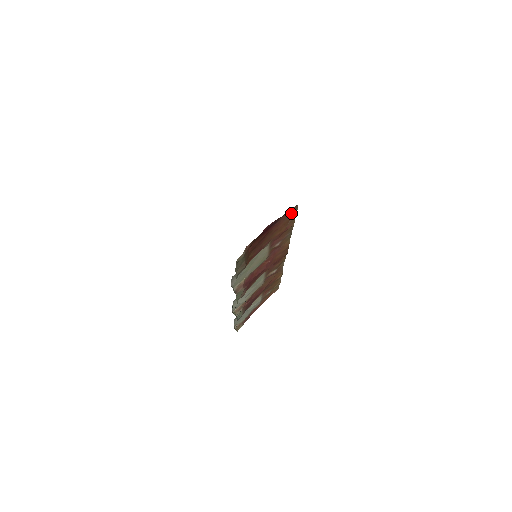
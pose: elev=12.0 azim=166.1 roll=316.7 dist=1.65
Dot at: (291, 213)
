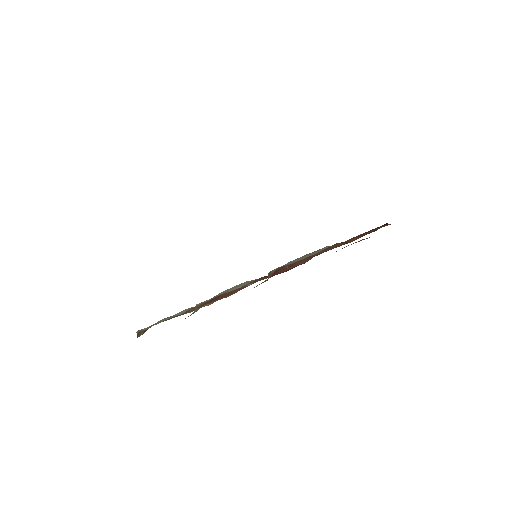
Dot at: (379, 228)
